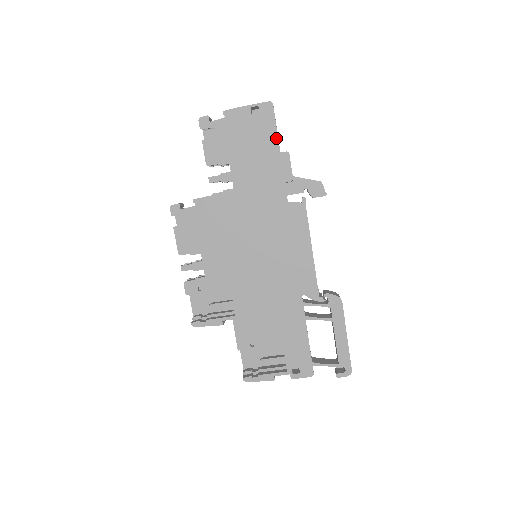
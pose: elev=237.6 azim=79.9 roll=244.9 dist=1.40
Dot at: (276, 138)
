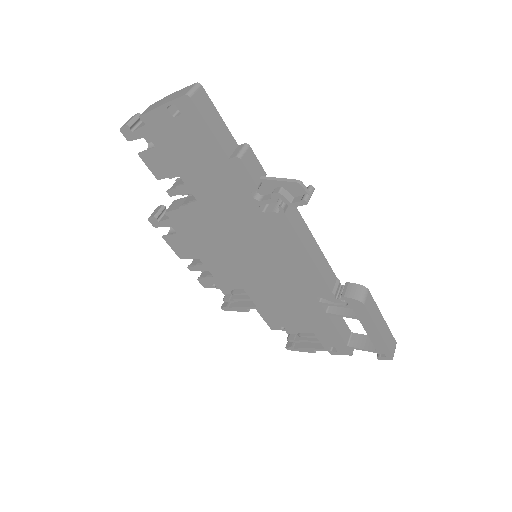
Dot at: (215, 142)
